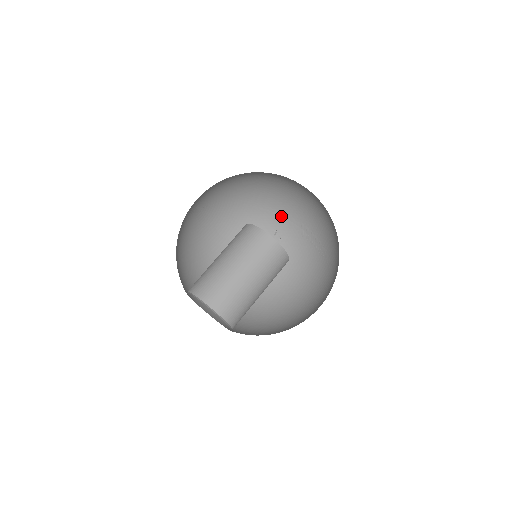
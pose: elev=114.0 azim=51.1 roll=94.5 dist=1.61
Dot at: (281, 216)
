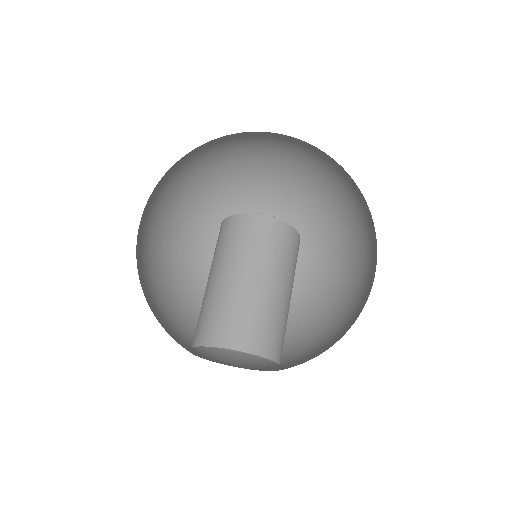
Dot at: (257, 203)
